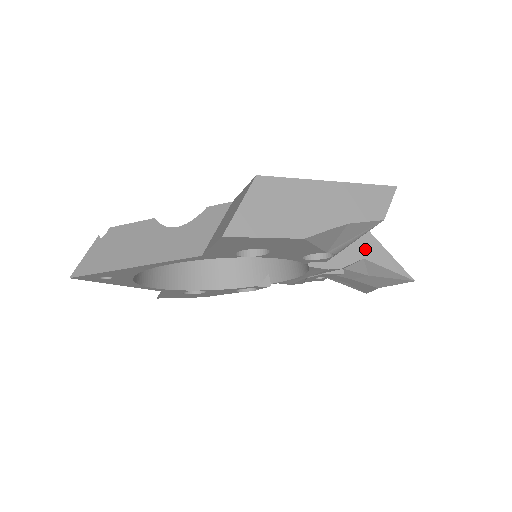
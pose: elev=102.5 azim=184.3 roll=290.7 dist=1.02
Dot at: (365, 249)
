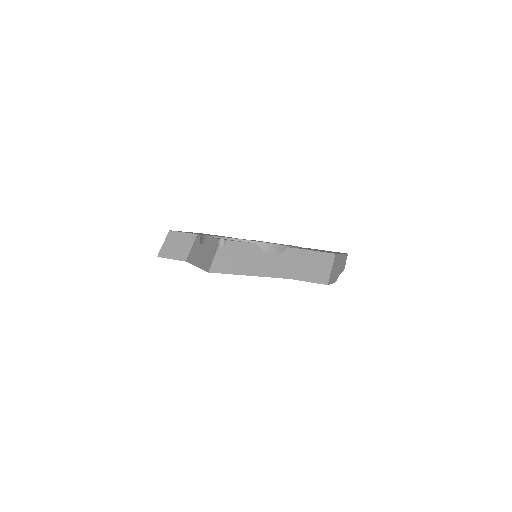
Dot at: occluded
